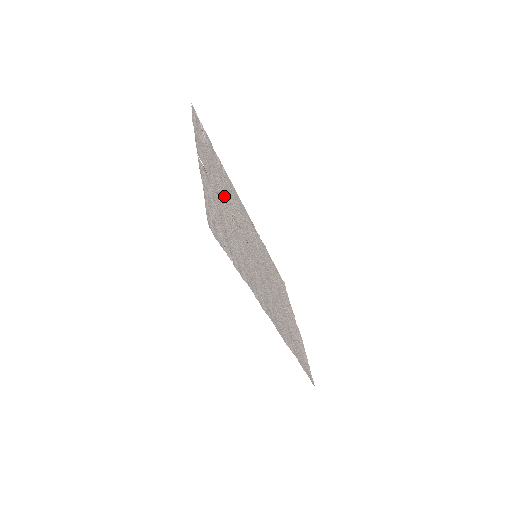
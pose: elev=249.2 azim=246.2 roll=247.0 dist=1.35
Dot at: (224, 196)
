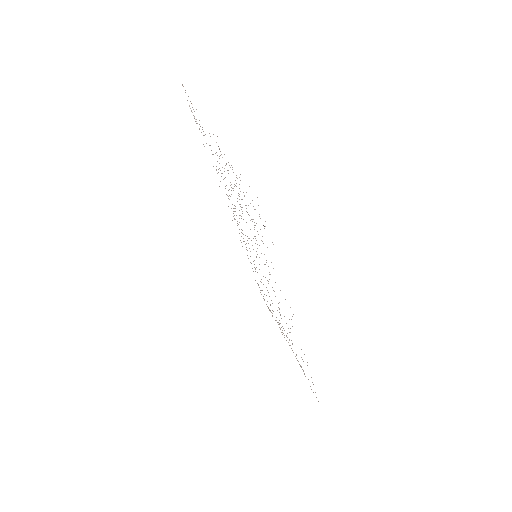
Dot at: occluded
